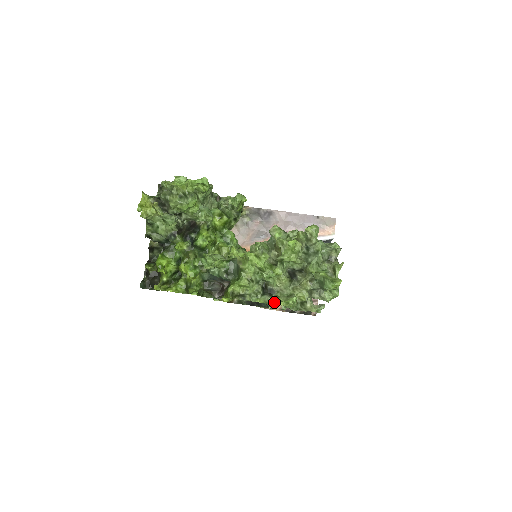
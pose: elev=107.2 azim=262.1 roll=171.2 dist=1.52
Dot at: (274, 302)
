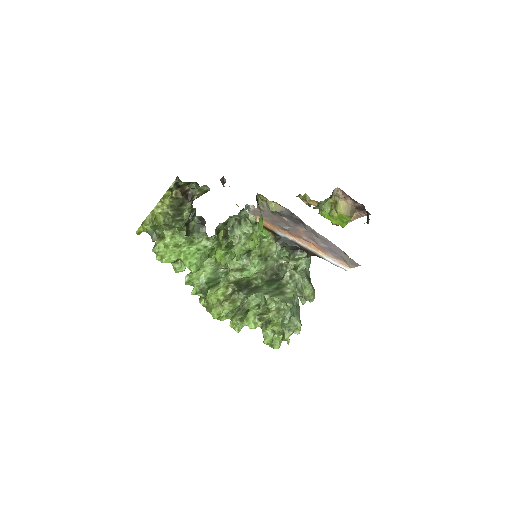
Dot at: occluded
